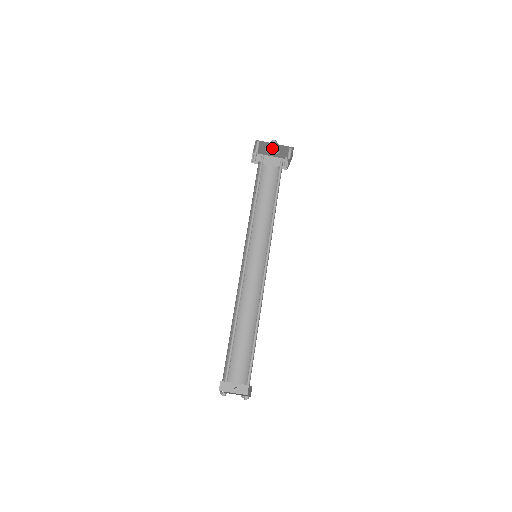
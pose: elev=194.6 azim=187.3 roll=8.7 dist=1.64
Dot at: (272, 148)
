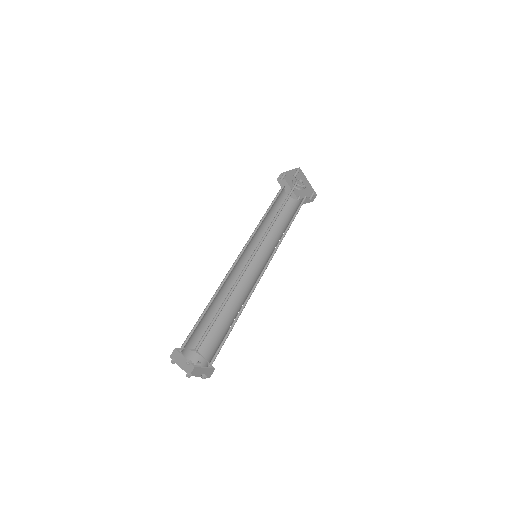
Dot at: (299, 182)
